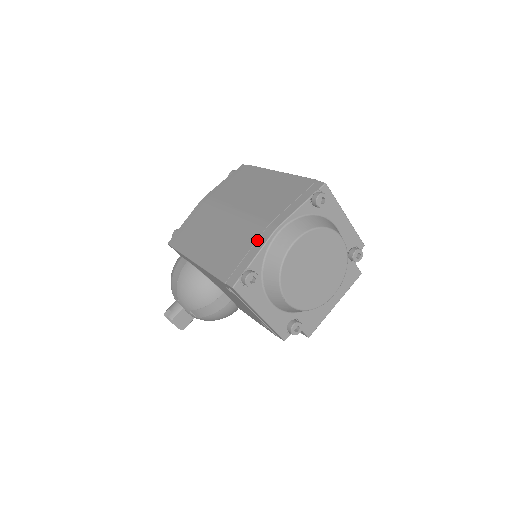
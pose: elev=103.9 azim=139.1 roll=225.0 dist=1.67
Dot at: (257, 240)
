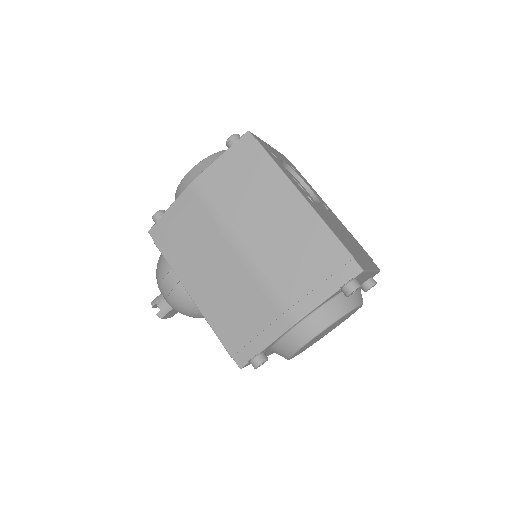
Dot at: (271, 324)
